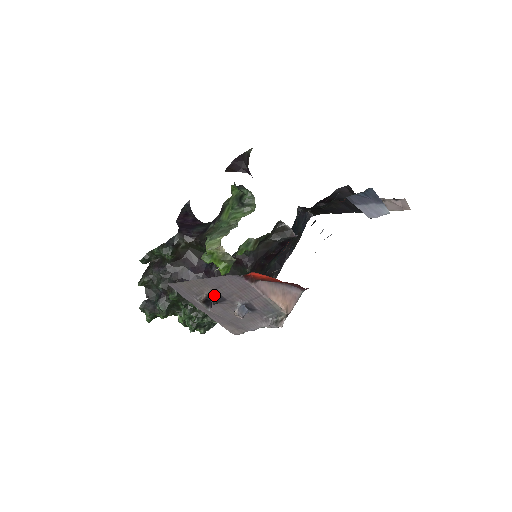
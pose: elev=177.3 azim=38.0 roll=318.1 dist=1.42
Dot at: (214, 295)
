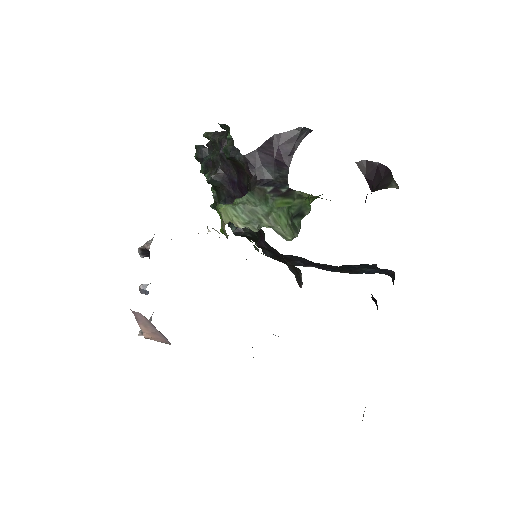
Dot at: occluded
